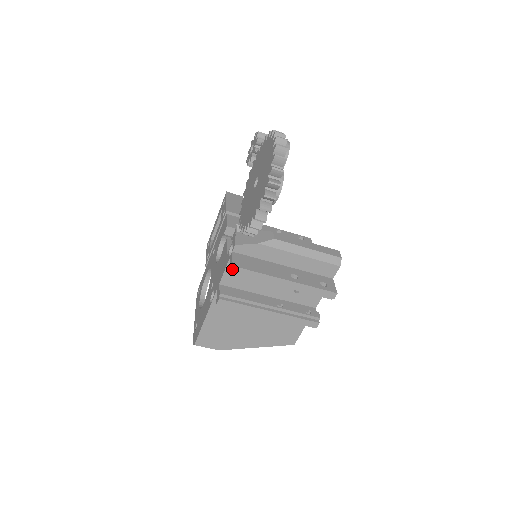
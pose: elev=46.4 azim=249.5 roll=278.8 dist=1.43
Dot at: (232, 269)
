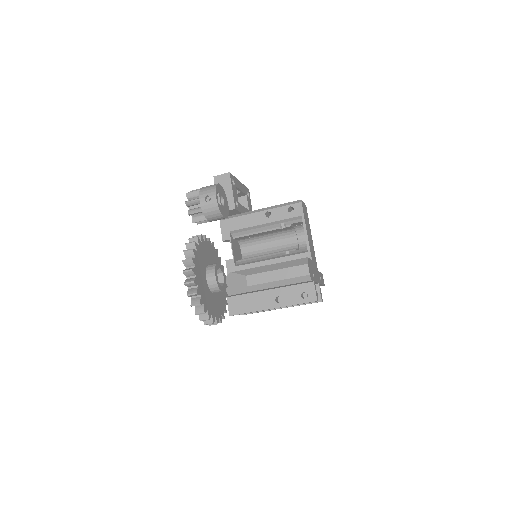
Dot at: occluded
